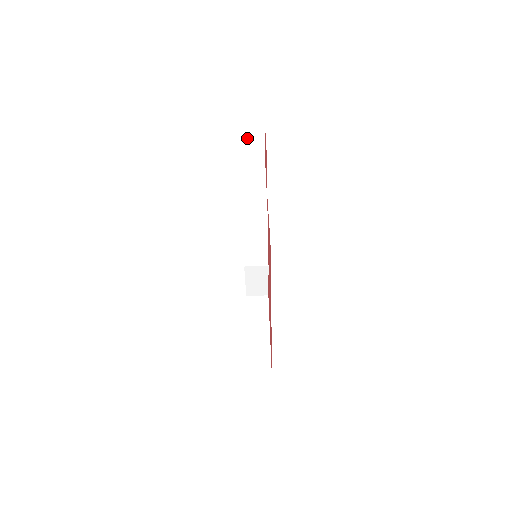
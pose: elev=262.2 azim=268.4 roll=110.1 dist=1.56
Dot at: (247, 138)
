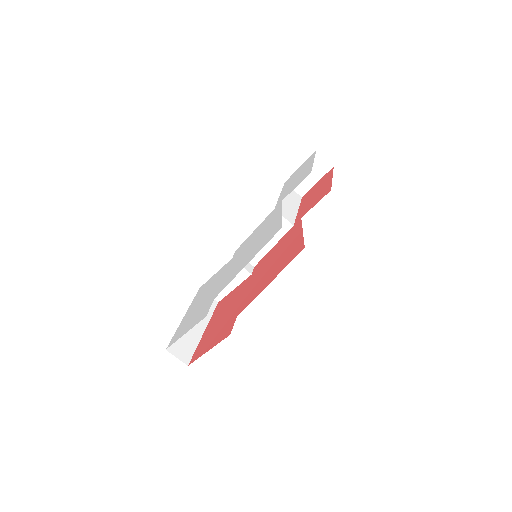
Dot at: occluded
